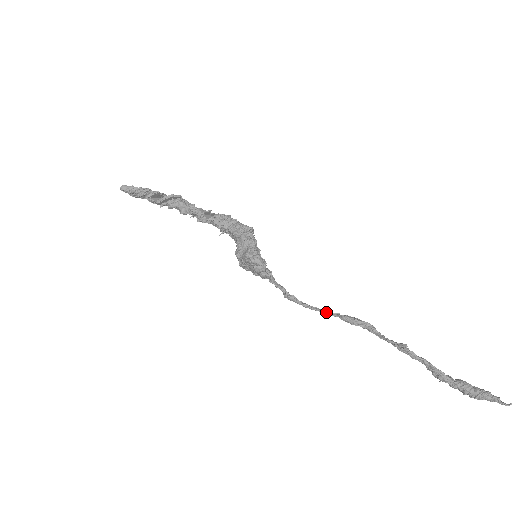
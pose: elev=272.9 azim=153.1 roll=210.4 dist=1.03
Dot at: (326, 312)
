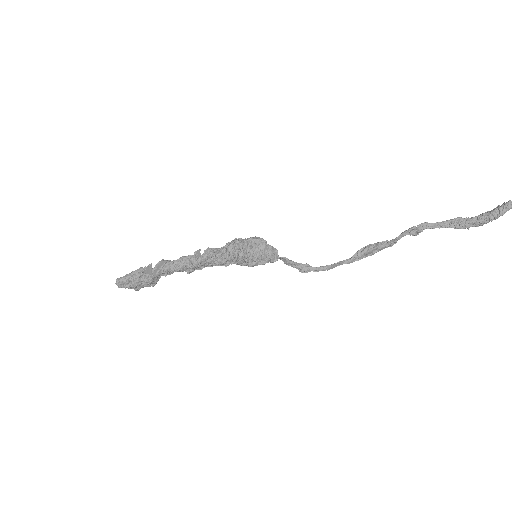
Dot at: (342, 261)
